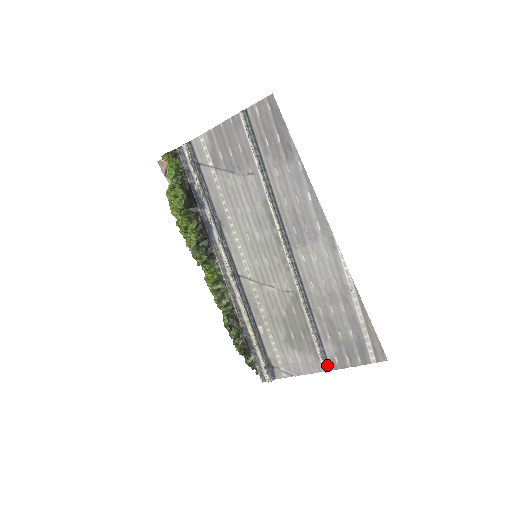
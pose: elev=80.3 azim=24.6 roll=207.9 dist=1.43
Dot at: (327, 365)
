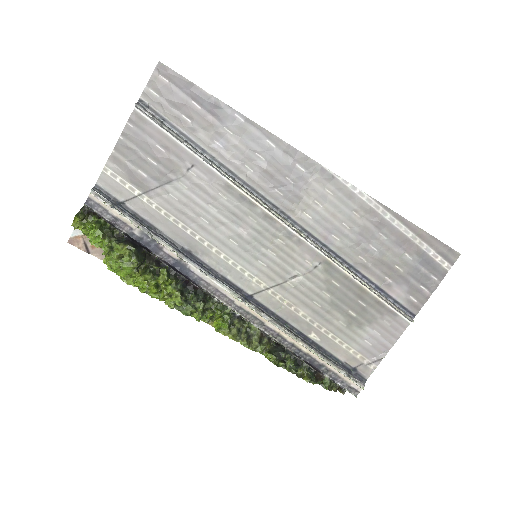
Dot at: (408, 313)
